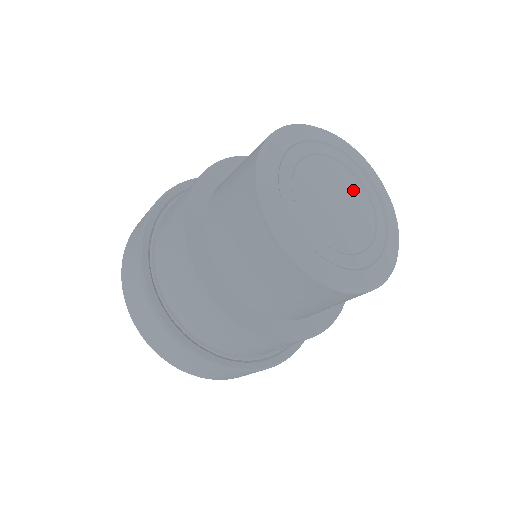
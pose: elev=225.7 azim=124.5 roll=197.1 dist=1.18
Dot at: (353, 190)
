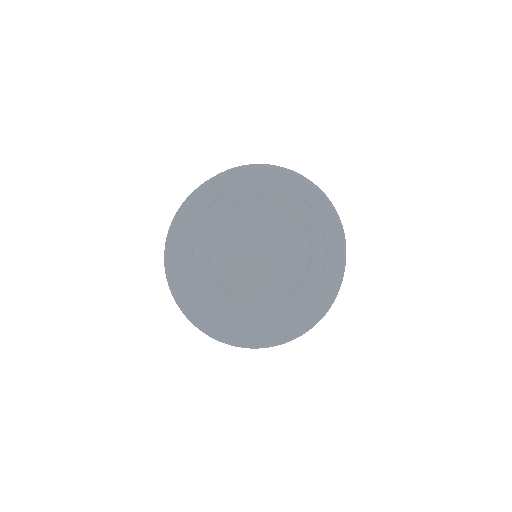
Dot at: (280, 223)
